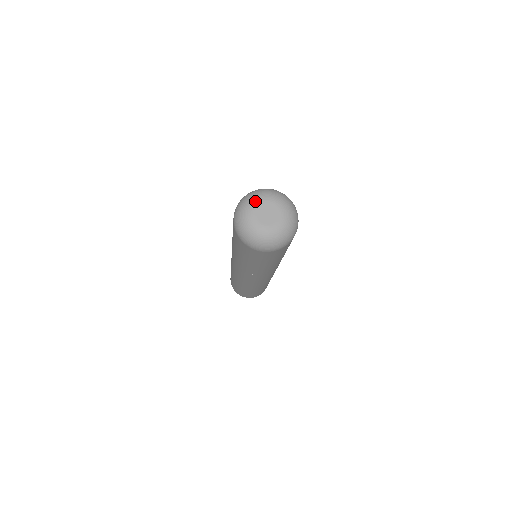
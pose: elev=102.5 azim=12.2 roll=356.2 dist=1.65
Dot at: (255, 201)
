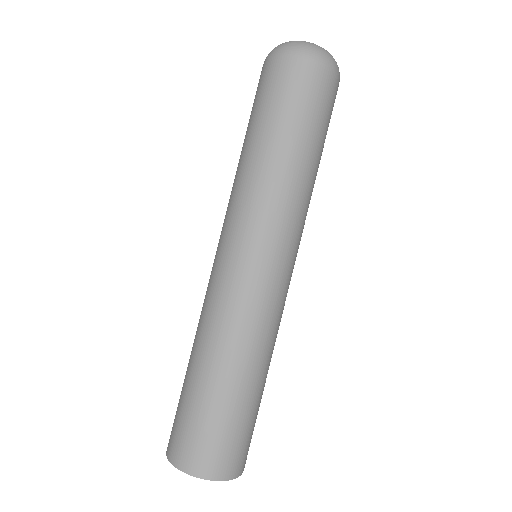
Dot at: occluded
